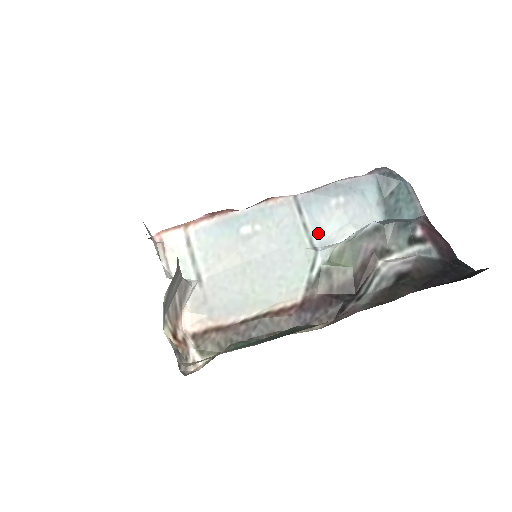
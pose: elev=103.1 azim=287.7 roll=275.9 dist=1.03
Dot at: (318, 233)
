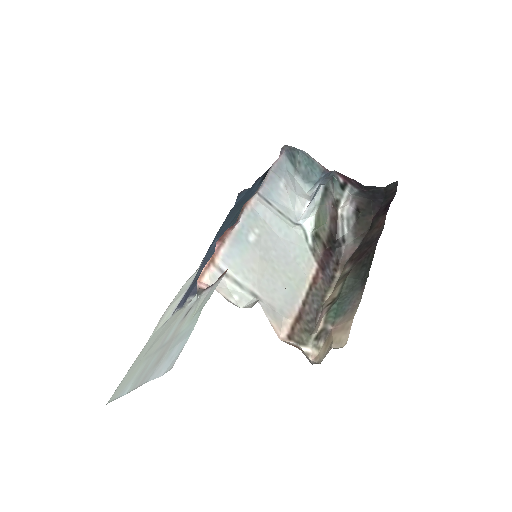
Dot at: (289, 213)
